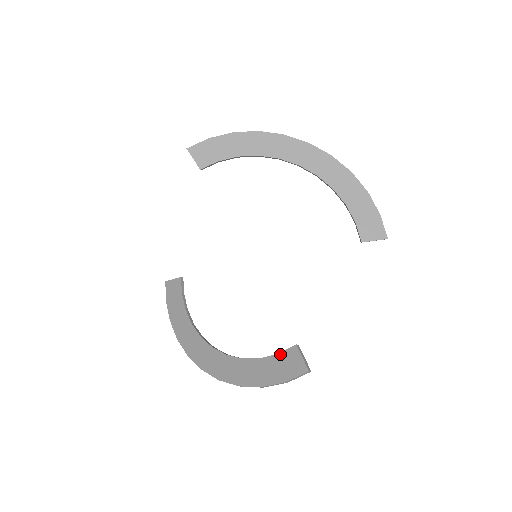
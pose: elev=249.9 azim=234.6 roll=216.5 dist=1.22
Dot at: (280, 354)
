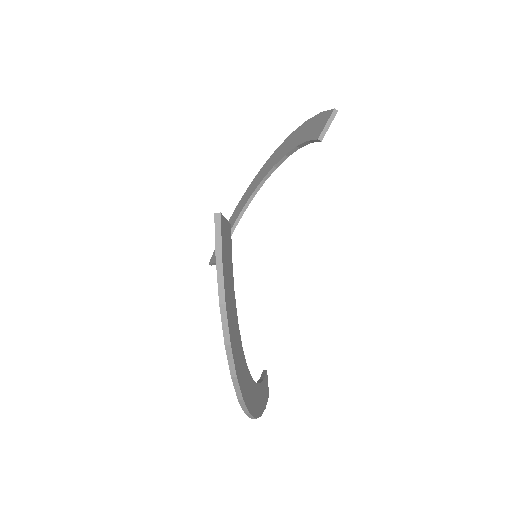
Dot at: occluded
